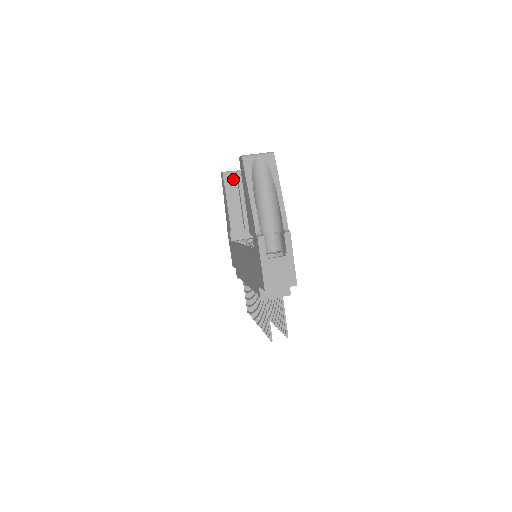
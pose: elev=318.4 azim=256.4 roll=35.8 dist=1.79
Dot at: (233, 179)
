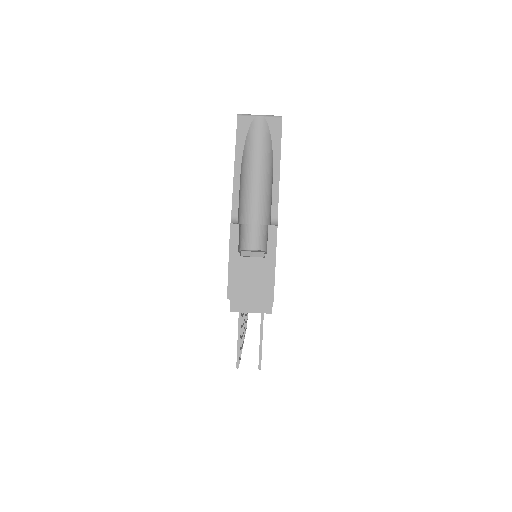
Dot at: occluded
